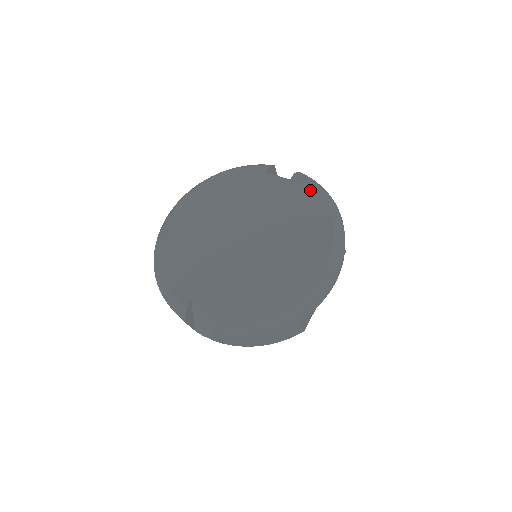
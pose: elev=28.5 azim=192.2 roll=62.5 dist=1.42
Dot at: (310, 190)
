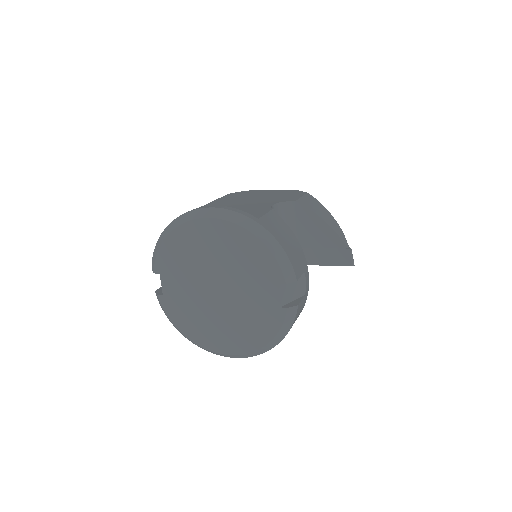
Dot at: (276, 326)
